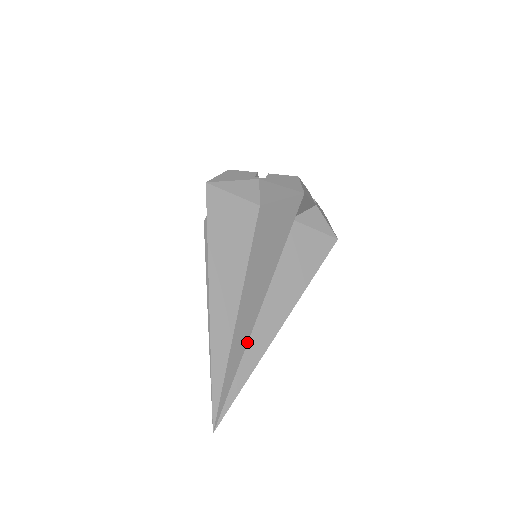
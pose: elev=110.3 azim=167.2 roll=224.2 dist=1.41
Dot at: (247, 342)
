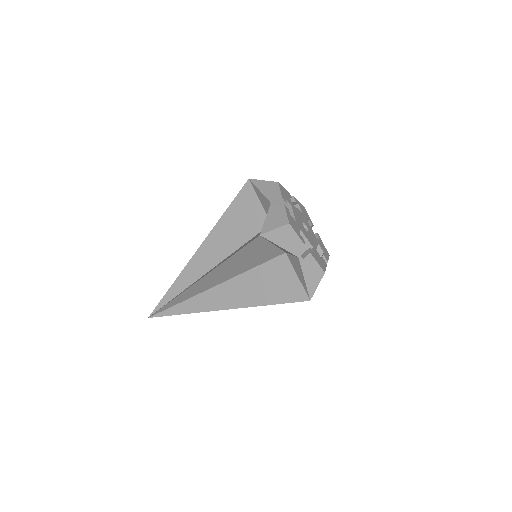
Dot at: occluded
